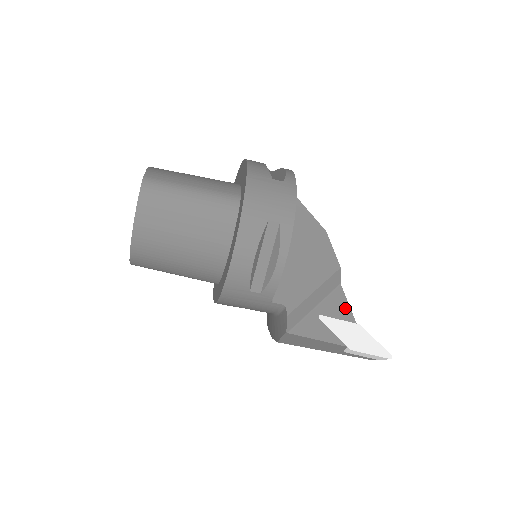
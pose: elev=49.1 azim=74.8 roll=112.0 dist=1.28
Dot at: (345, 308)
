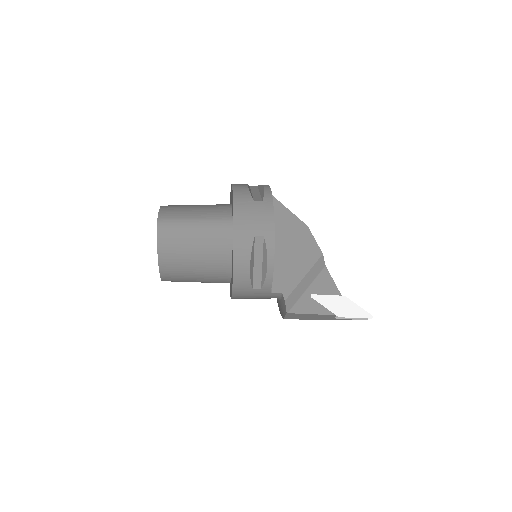
Dot at: (331, 285)
